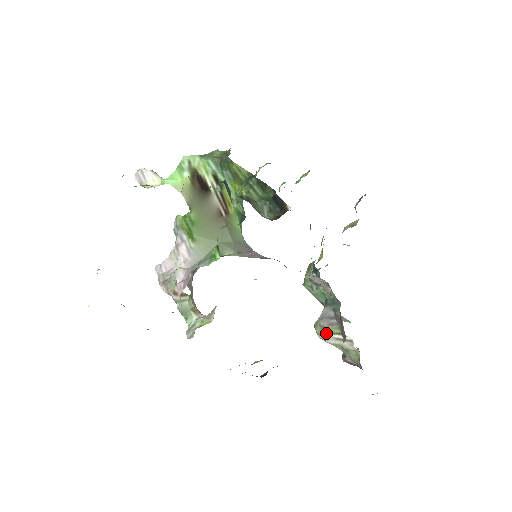
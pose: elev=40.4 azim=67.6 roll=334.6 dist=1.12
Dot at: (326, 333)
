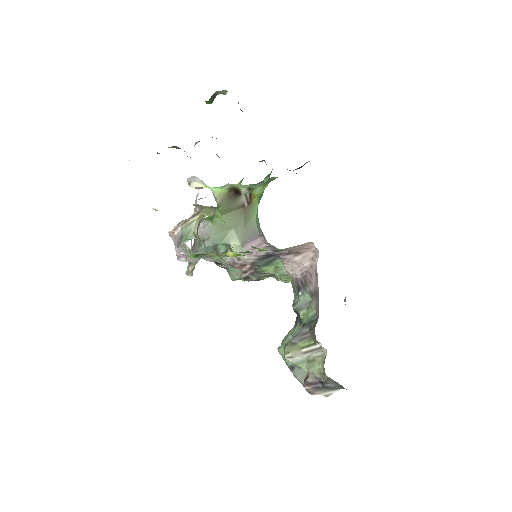
Dot at: (295, 349)
